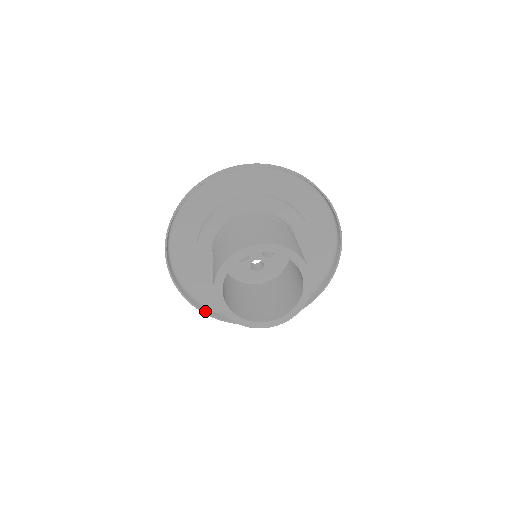
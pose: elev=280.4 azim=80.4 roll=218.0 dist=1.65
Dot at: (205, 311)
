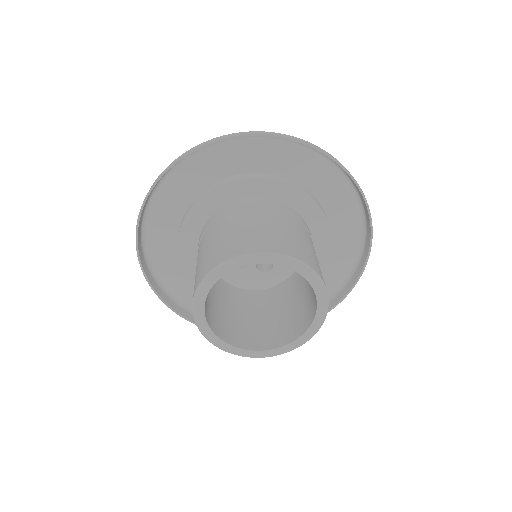
Dot at: occluded
